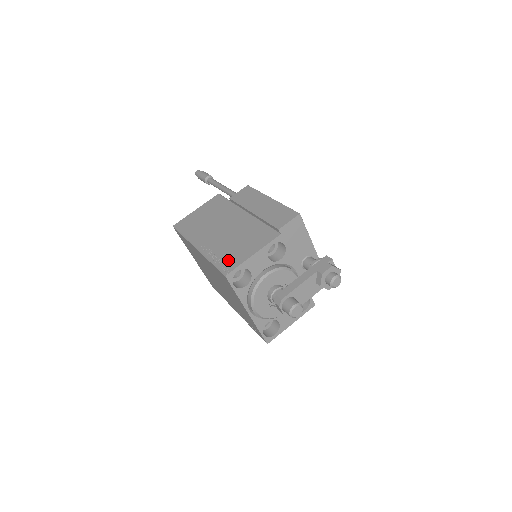
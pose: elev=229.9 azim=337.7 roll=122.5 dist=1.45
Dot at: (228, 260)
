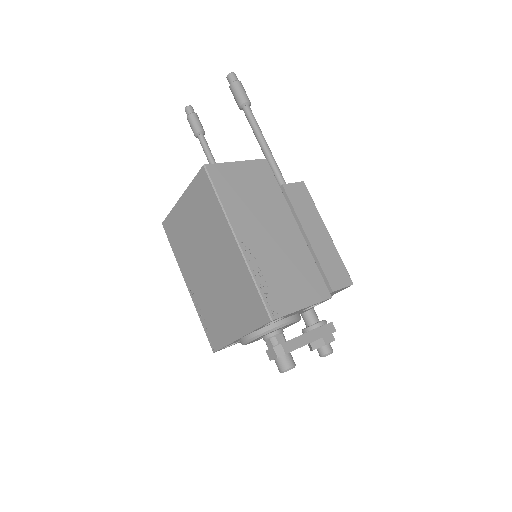
Dot at: (276, 296)
